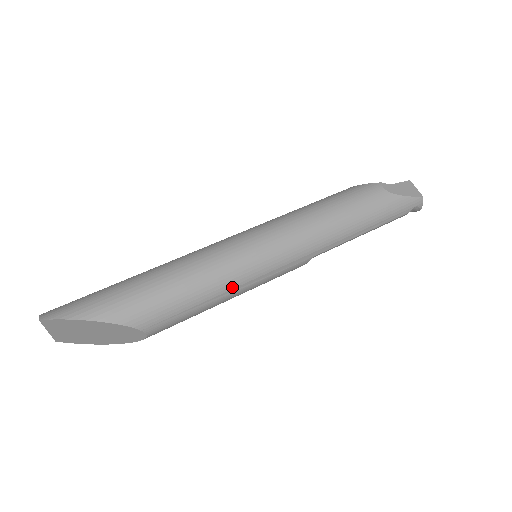
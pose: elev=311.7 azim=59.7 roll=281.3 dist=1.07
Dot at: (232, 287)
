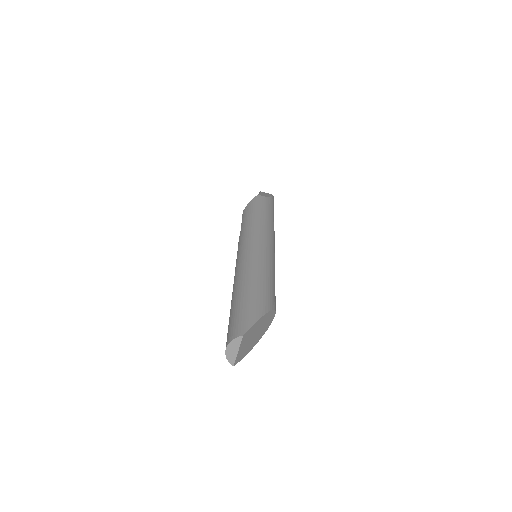
Dot at: occluded
